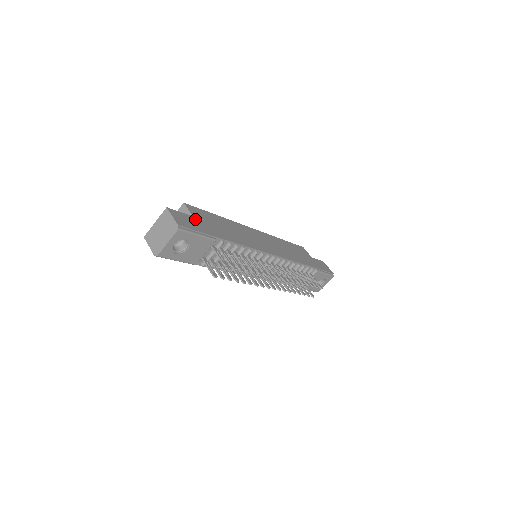
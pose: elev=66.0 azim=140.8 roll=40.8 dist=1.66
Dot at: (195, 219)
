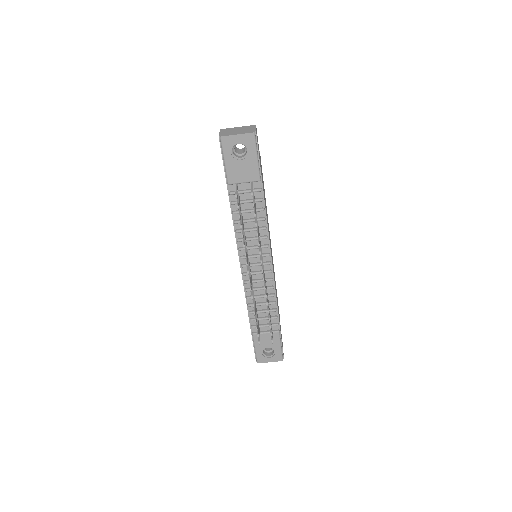
Dot at: occluded
